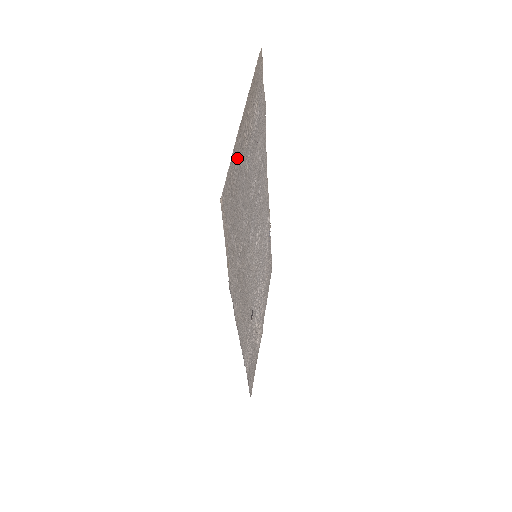
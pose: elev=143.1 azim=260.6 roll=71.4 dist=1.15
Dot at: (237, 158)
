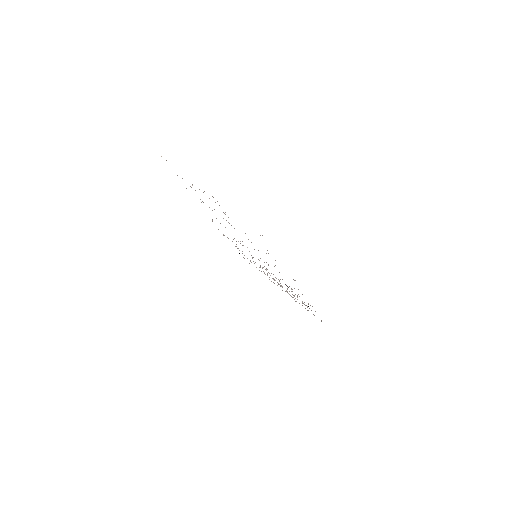
Dot at: occluded
